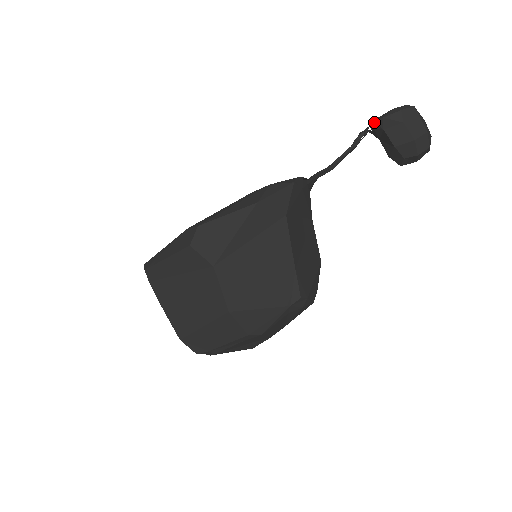
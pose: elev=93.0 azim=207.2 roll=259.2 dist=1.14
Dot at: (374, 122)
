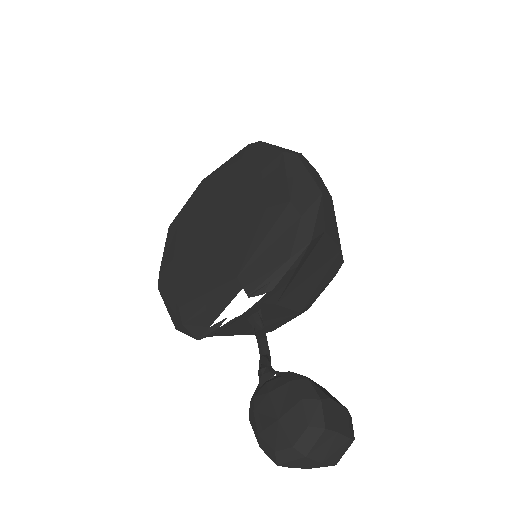
Dot at: (250, 403)
